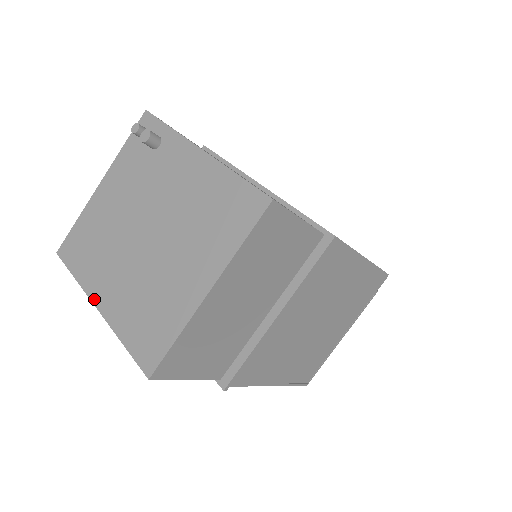
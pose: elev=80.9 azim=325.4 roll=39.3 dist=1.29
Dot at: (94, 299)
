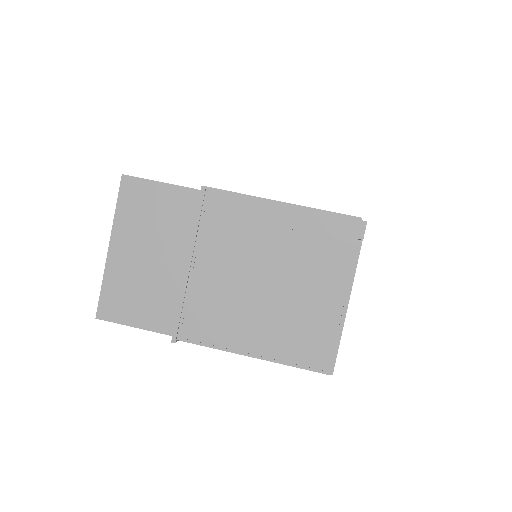
Dot at: occluded
